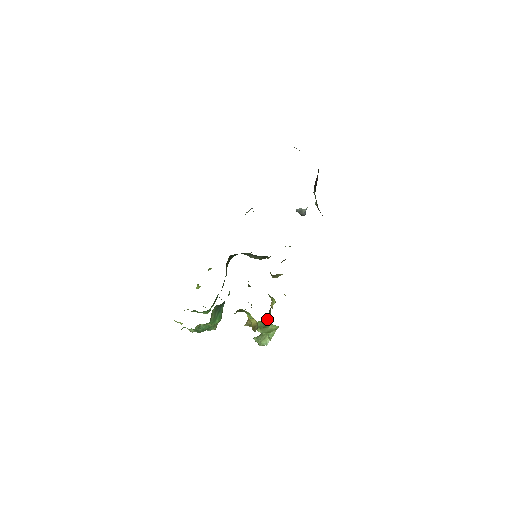
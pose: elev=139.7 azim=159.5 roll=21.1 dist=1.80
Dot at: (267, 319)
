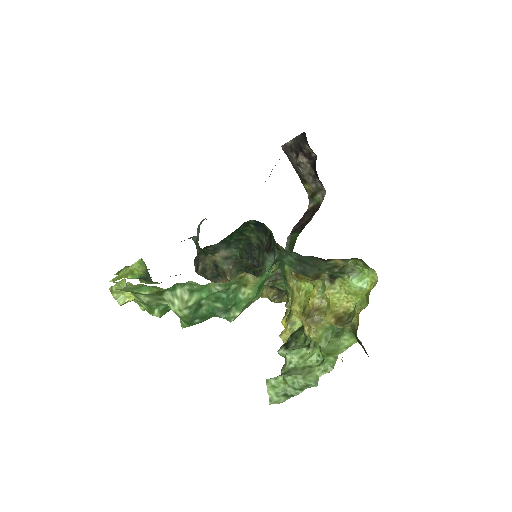
Dot at: (299, 345)
